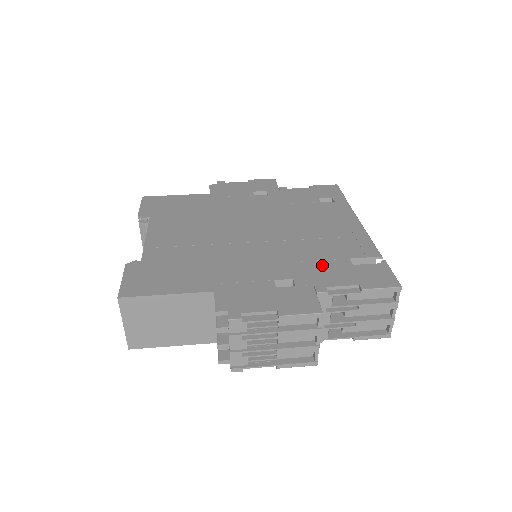
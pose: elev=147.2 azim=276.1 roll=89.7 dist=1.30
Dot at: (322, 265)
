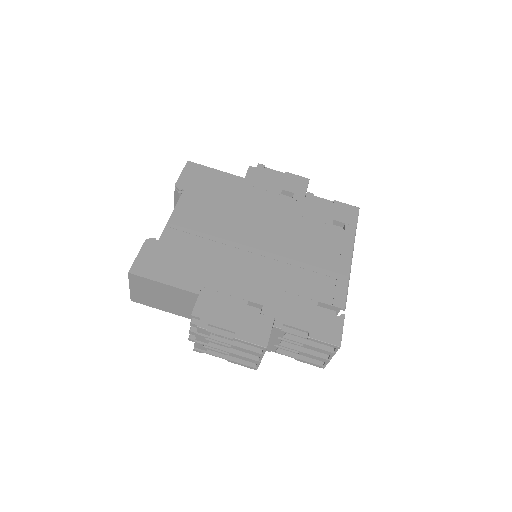
Dot at: (293, 300)
